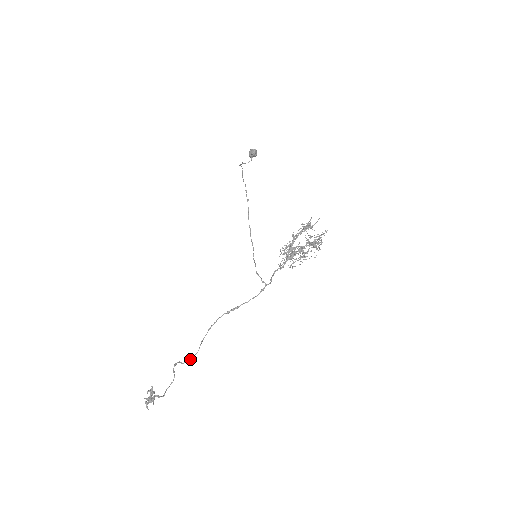
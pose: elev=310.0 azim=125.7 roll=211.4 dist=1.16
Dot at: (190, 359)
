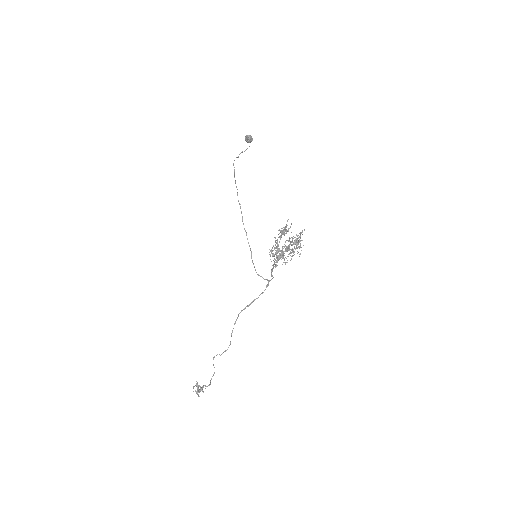
Dot at: (225, 350)
